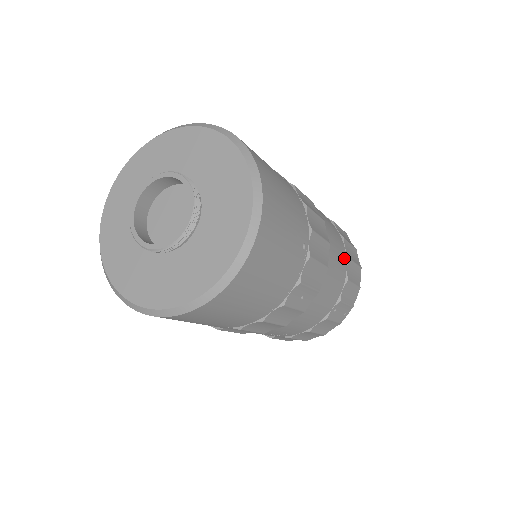
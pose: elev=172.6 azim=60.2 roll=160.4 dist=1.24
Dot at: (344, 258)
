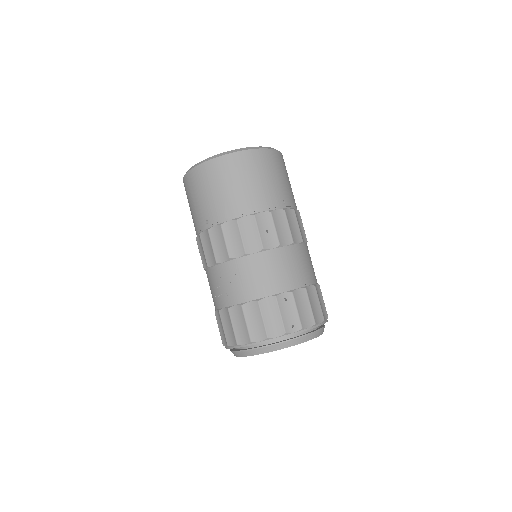
Dot at: (311, 279)
